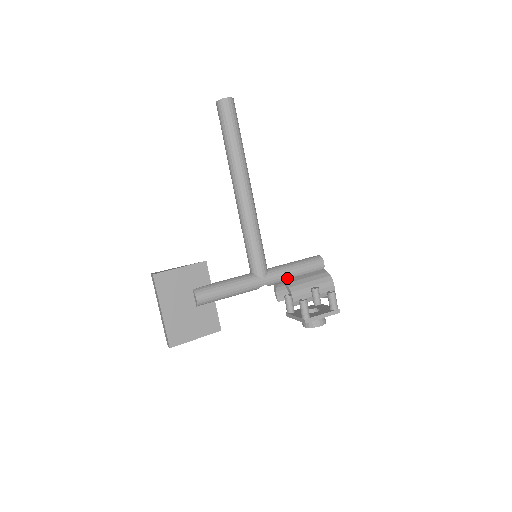
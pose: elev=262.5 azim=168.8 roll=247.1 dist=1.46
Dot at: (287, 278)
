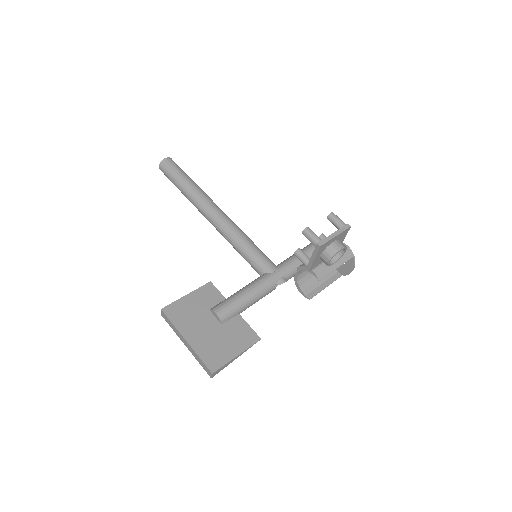
Dot at: (299, 264)
